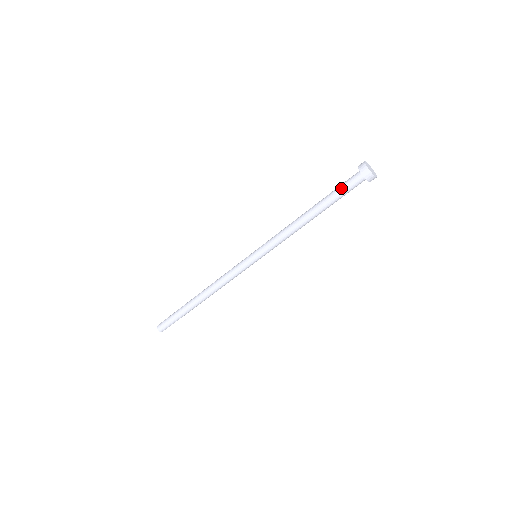
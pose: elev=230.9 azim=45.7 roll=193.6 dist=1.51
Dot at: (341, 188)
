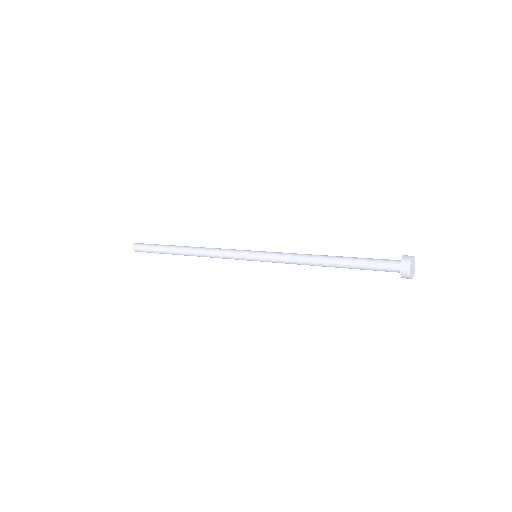
Dot at: (373, 269)
